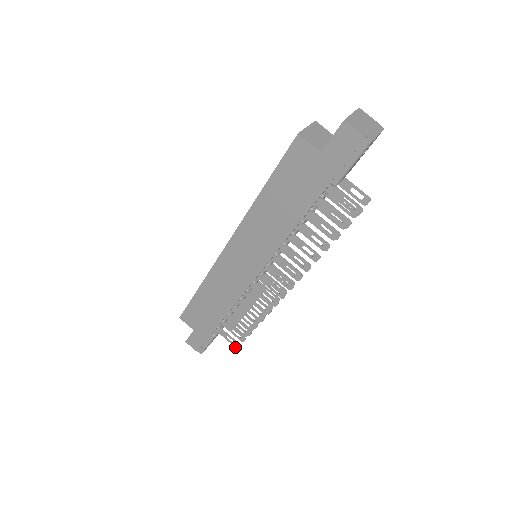
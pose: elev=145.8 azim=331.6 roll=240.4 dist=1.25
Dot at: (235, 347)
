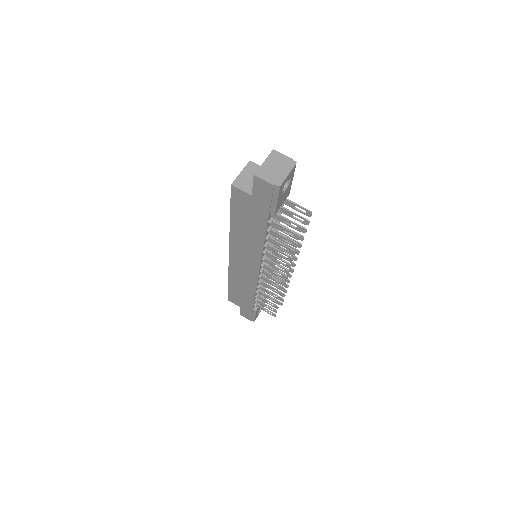
Dot at: occluded
